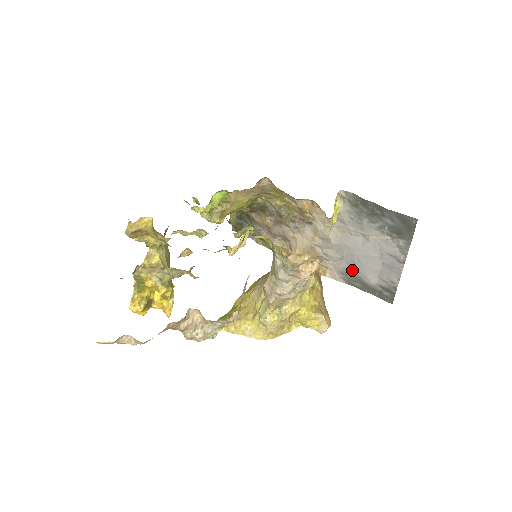
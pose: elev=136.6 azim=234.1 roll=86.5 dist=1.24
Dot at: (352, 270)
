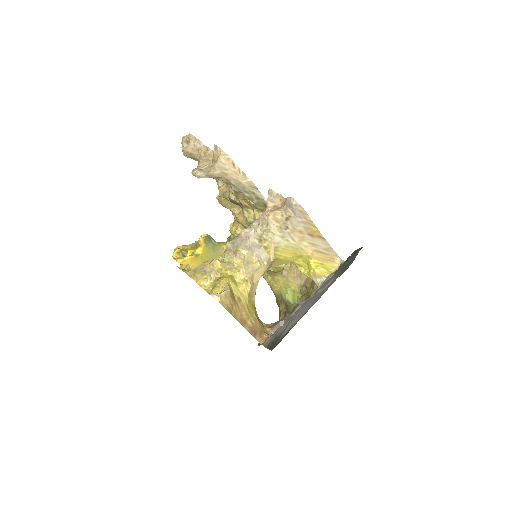
Dot at: occluded
